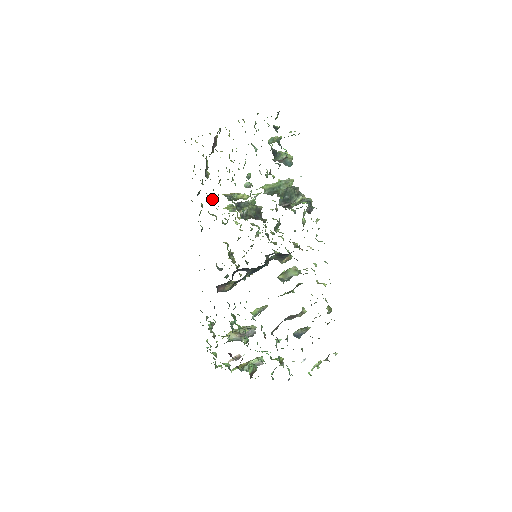
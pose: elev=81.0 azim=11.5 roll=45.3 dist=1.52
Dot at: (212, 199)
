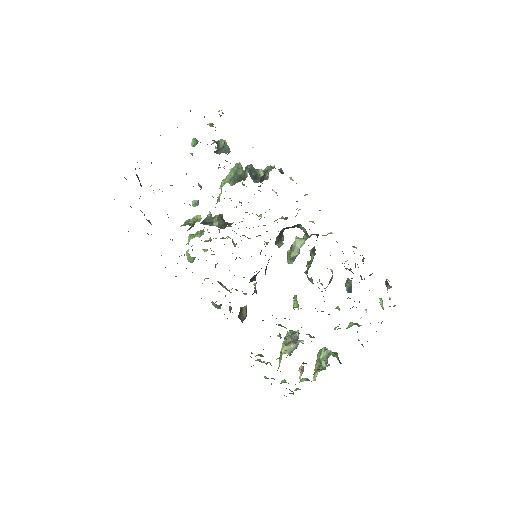
Dot at: (172, 240)
